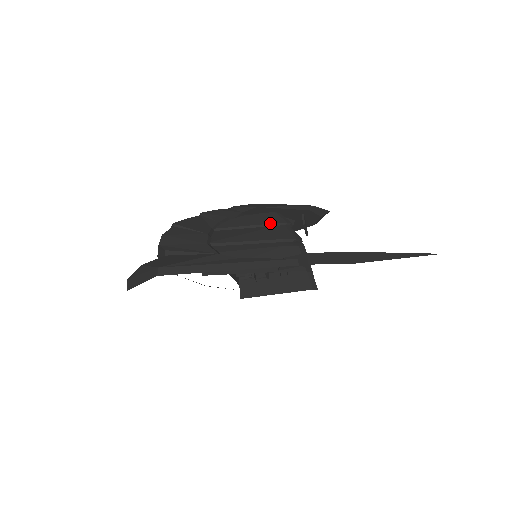
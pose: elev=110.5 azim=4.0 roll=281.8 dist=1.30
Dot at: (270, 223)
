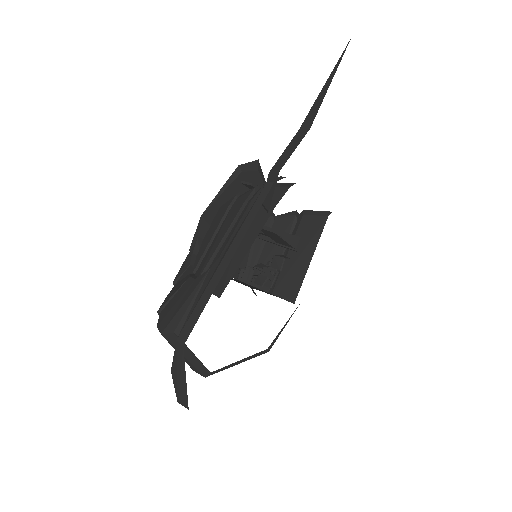
Dot at: (225, 212)
